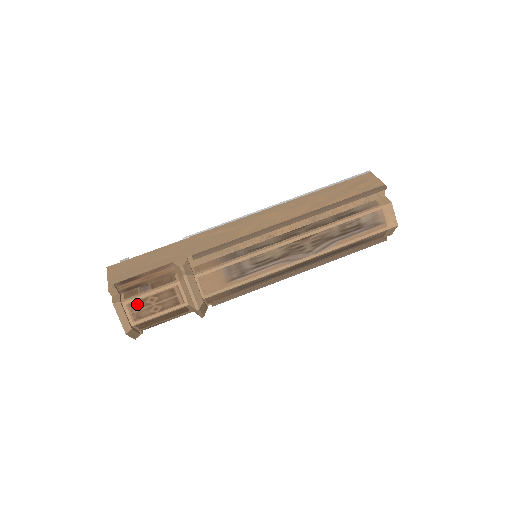
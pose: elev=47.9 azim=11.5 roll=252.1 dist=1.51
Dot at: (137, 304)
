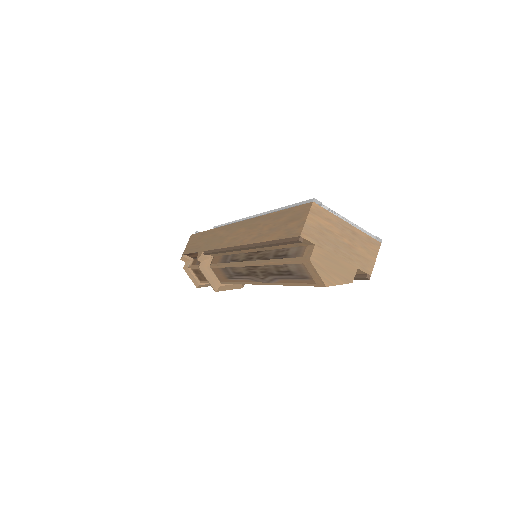
Dot at: (196, 271)
